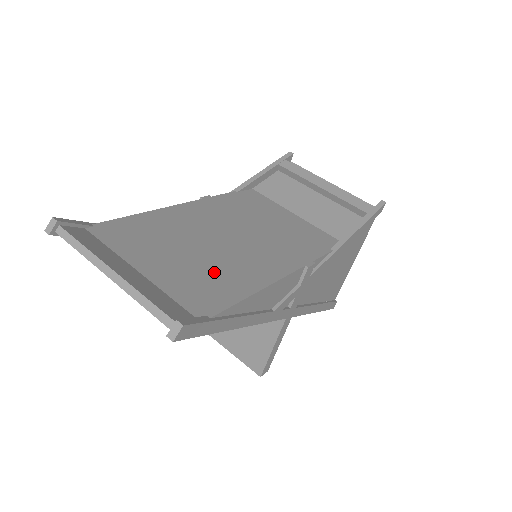
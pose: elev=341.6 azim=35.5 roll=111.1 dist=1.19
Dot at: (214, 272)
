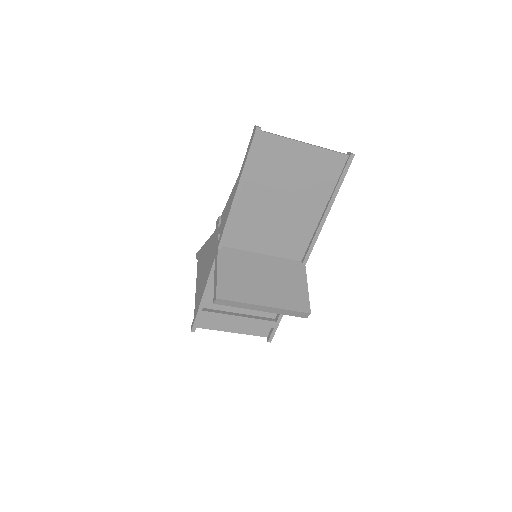
Dot at: occluded
